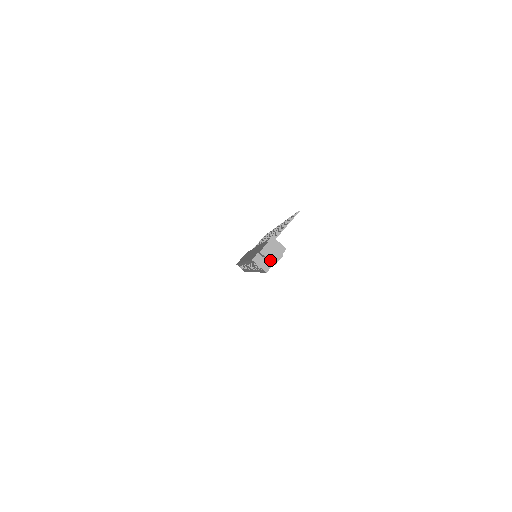
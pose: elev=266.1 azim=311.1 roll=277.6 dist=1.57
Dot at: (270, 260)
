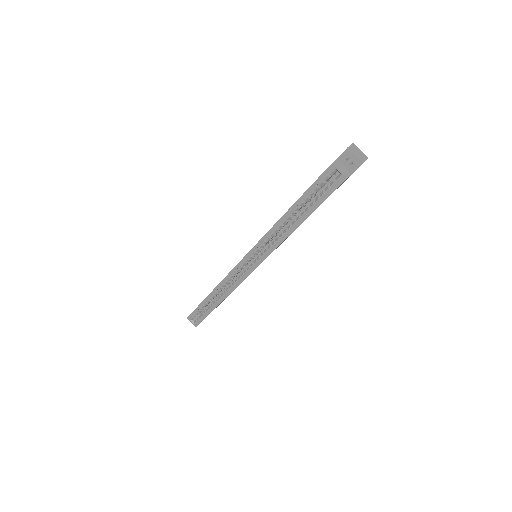
Dot at: (358, 157)
